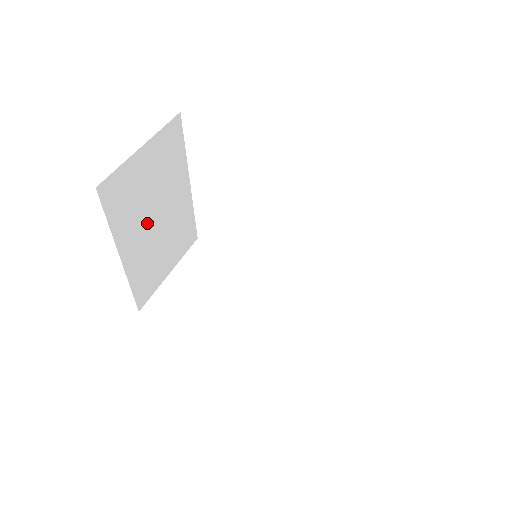
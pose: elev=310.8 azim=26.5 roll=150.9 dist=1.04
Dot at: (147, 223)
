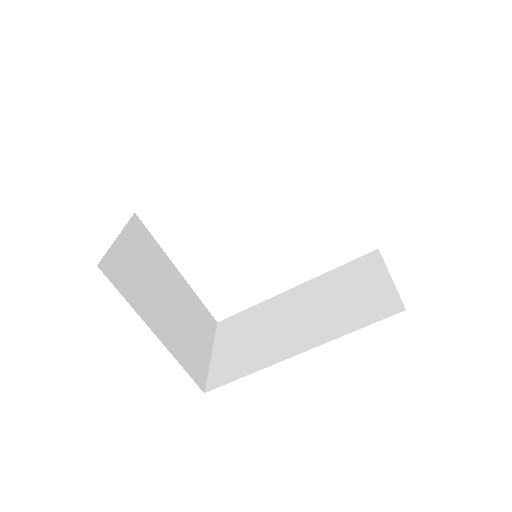
Dot at: (160, 302)
